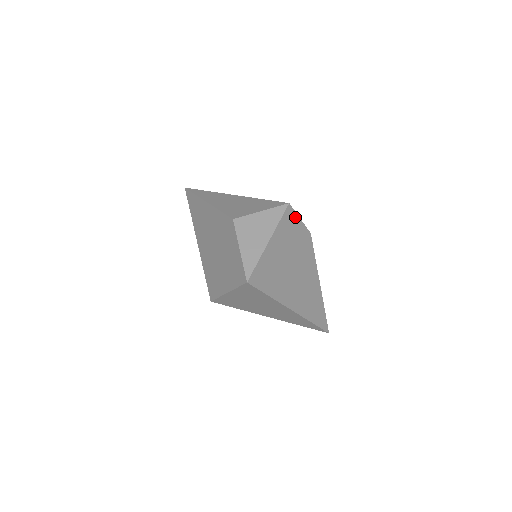
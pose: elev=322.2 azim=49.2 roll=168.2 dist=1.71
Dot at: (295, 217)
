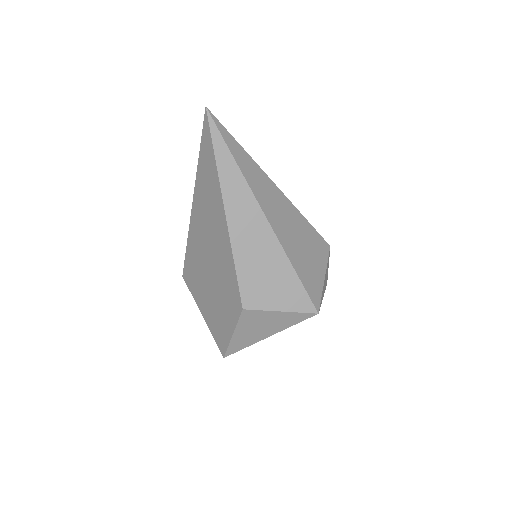
Dot at: occluded
